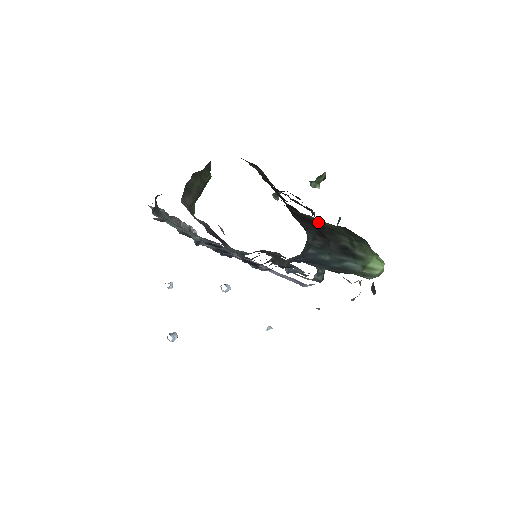
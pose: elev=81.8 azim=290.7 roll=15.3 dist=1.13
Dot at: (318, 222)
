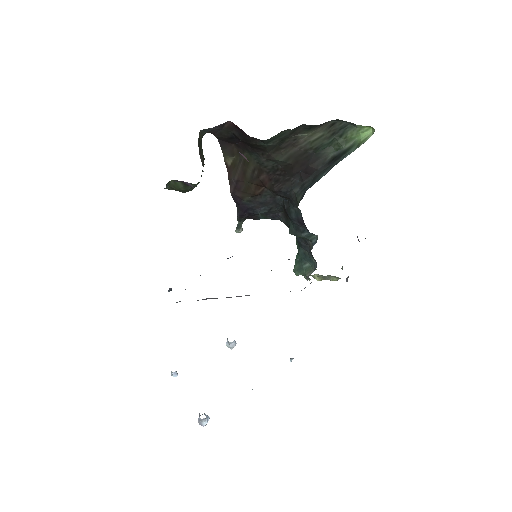
Dot at: (304, 149)
